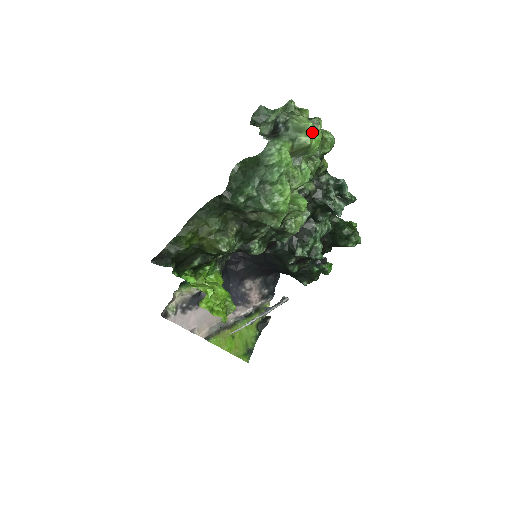
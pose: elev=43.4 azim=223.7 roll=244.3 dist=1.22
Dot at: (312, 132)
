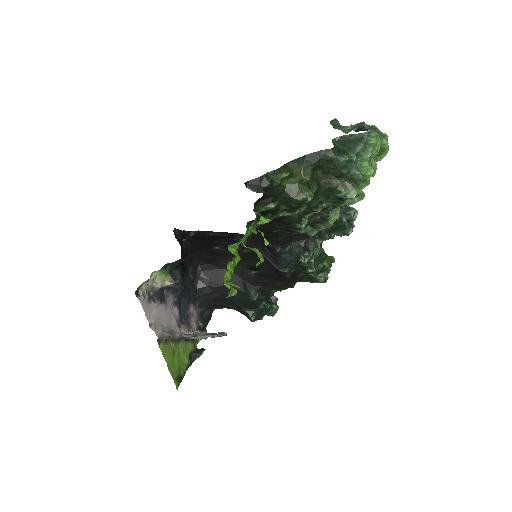
Dot at: (387, 142)
